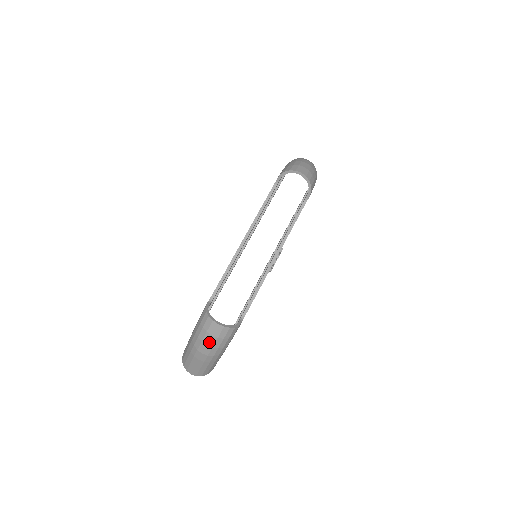
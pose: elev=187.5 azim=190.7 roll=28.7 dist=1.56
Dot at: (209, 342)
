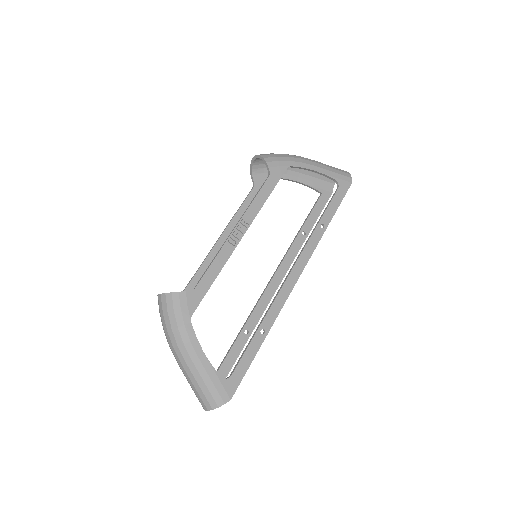
Dot at: (163, 324)
